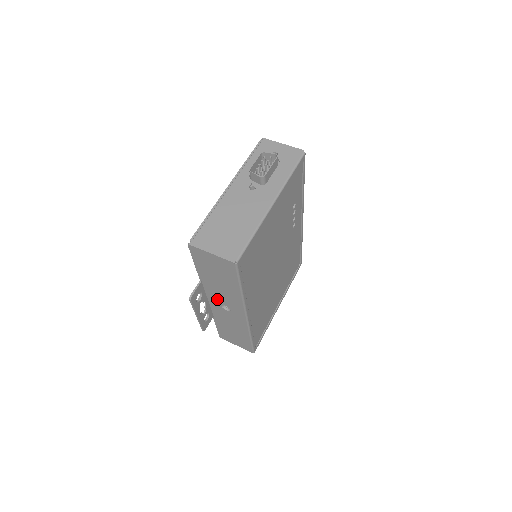
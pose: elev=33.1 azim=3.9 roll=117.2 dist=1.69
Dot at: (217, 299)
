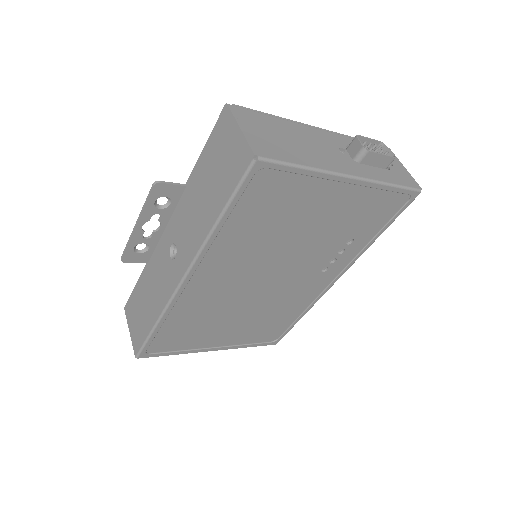
Dot at: (177, 229)
